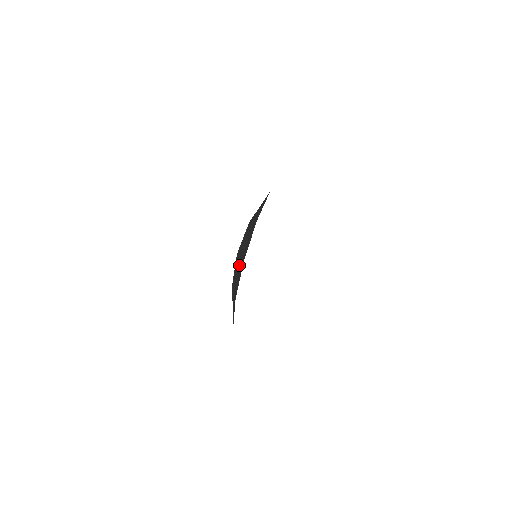
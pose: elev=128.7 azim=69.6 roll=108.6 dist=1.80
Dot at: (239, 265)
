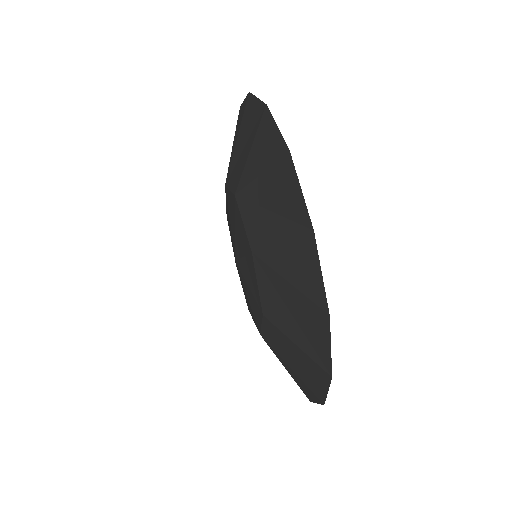
Dot at: (289, 255)
